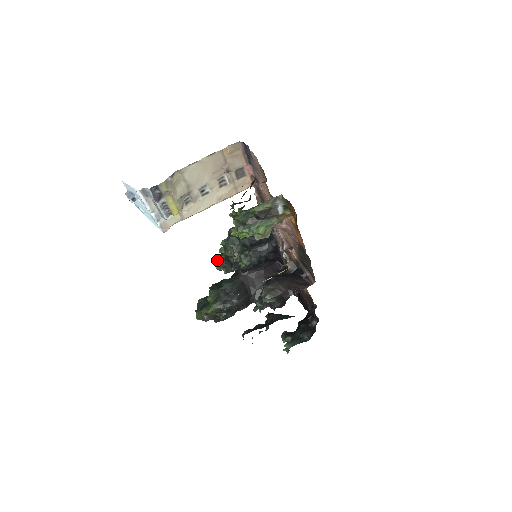
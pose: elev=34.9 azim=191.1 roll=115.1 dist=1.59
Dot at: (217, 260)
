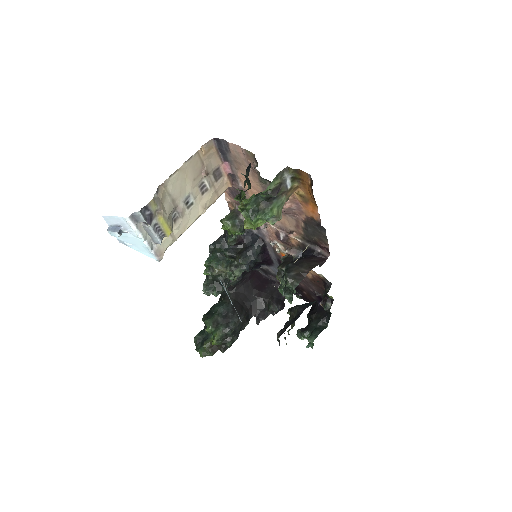
Dot at: (204, 285)
